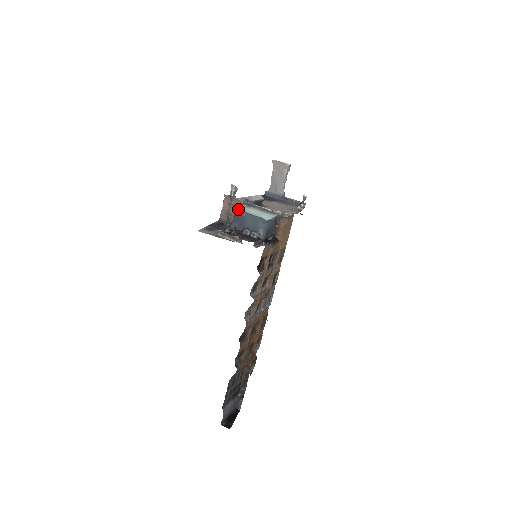
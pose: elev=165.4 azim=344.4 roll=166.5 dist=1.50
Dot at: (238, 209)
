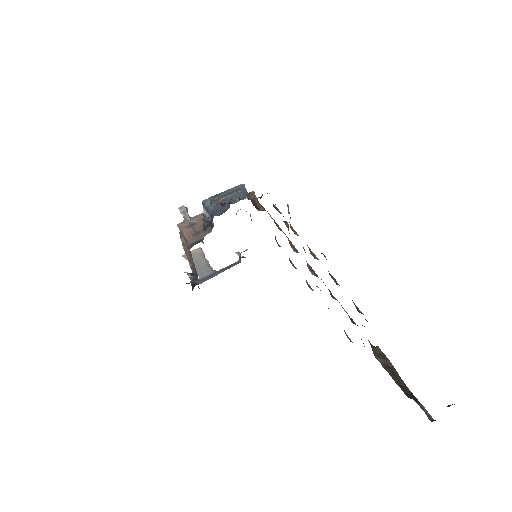
Dot at: (208, 198)
